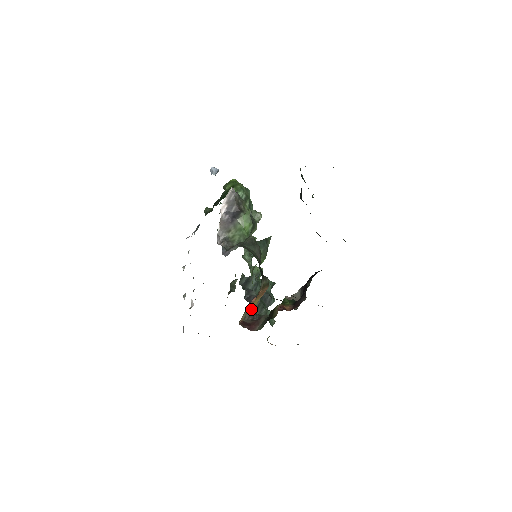
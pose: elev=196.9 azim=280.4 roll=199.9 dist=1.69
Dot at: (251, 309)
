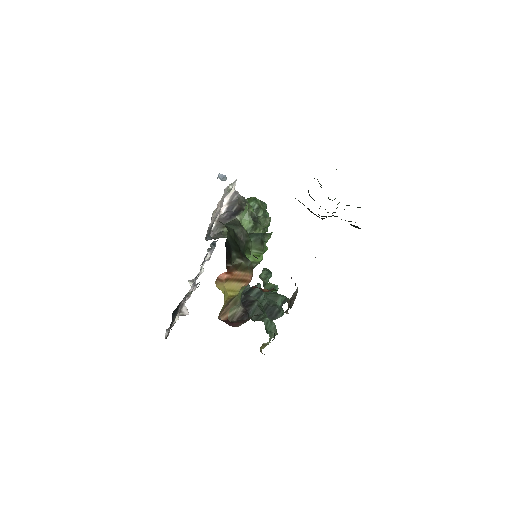
Dot at: (220, 288)
